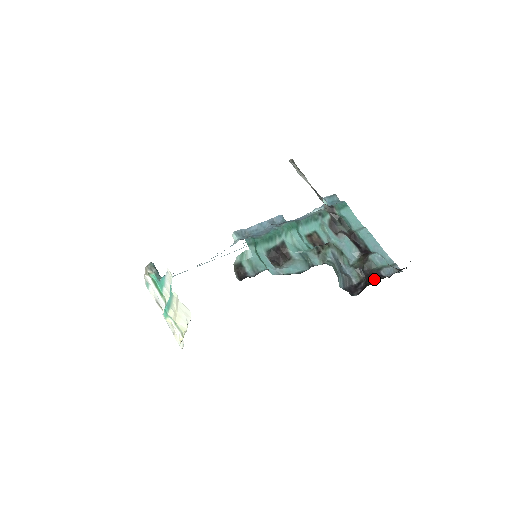
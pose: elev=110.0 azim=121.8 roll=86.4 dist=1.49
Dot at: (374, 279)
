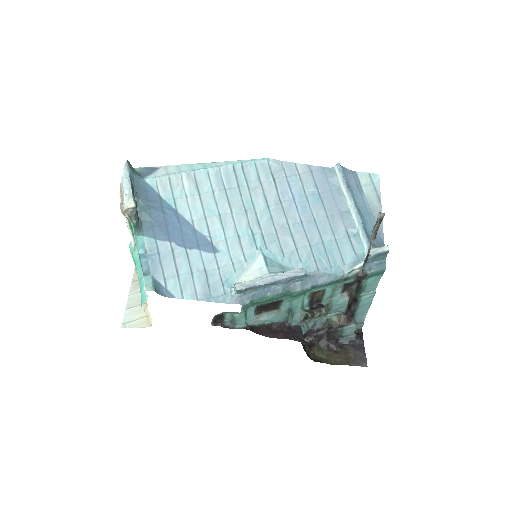
Dot at: (329, 342)
